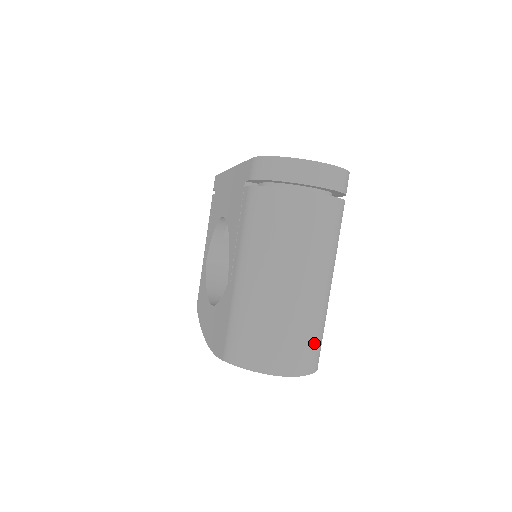
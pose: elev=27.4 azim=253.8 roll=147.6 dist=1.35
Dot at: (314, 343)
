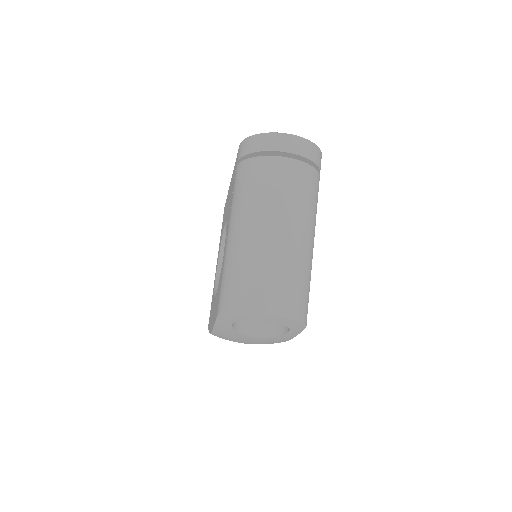
Dot at: (298, 290)
